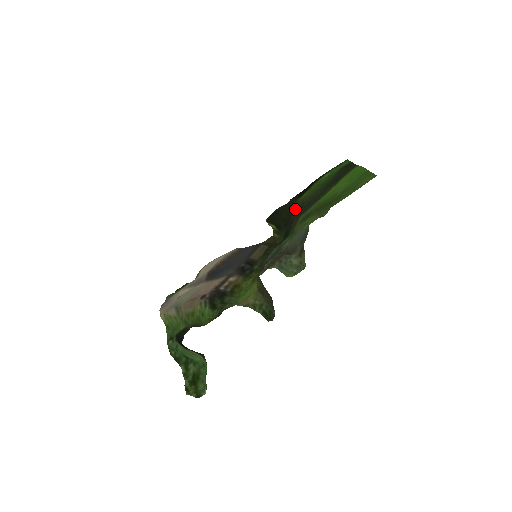
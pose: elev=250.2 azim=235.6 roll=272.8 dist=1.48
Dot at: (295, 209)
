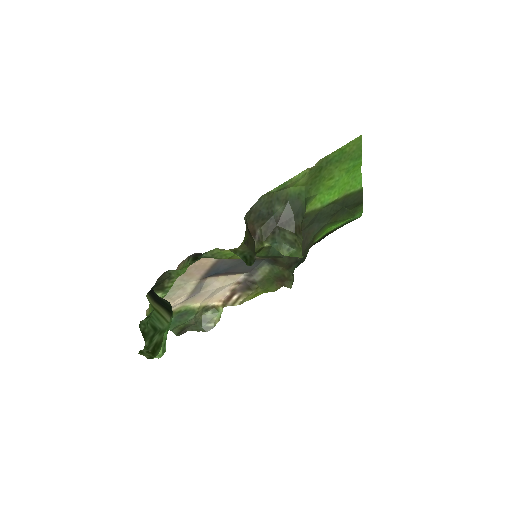
Dot at: occluded
